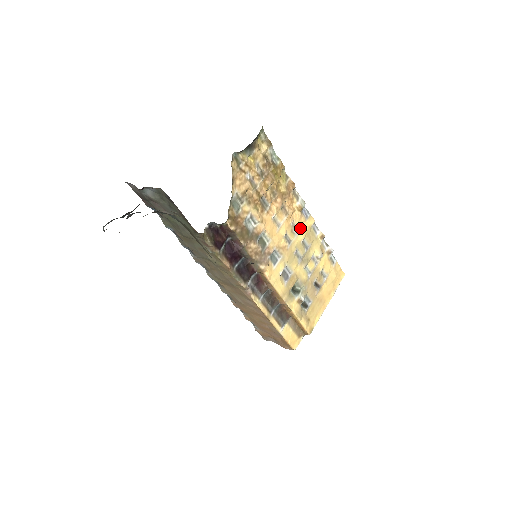
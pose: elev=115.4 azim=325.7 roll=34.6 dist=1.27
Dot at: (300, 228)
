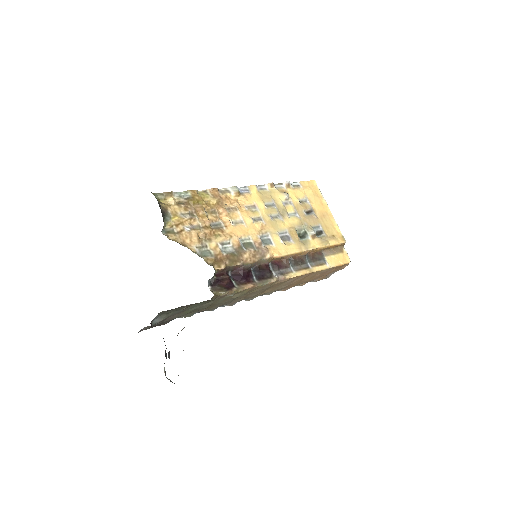
Dot at: (254, 203)
